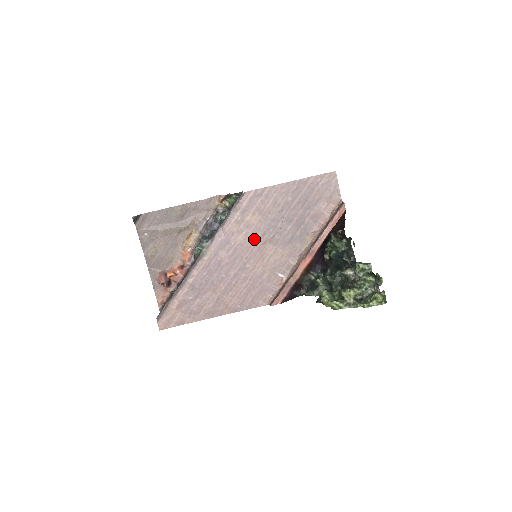
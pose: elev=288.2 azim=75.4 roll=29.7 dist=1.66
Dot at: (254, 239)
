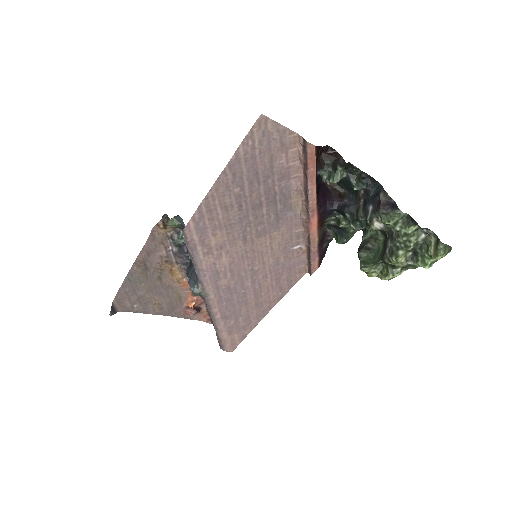
Dot at: (239, 249)
